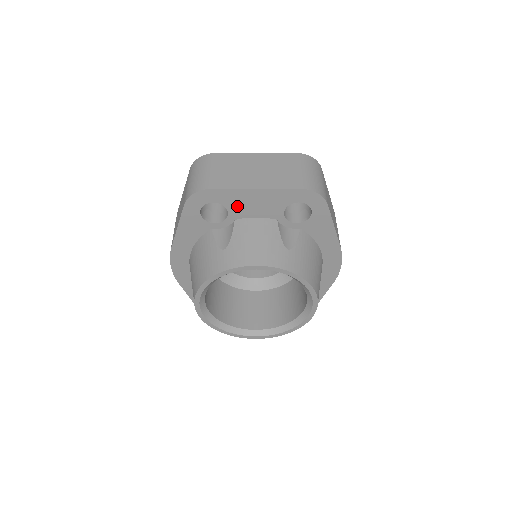
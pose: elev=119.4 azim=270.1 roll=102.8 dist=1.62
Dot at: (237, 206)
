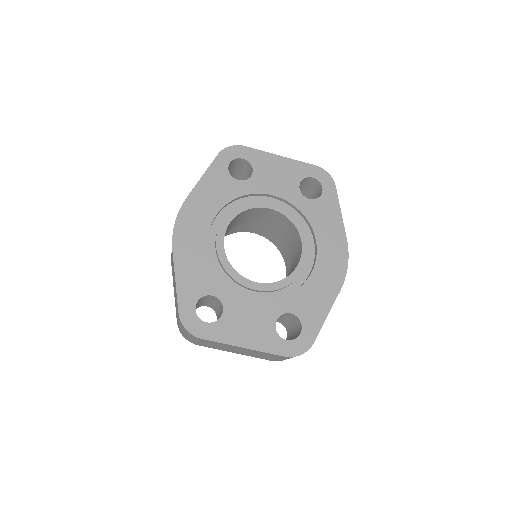
Dot at: occluded
